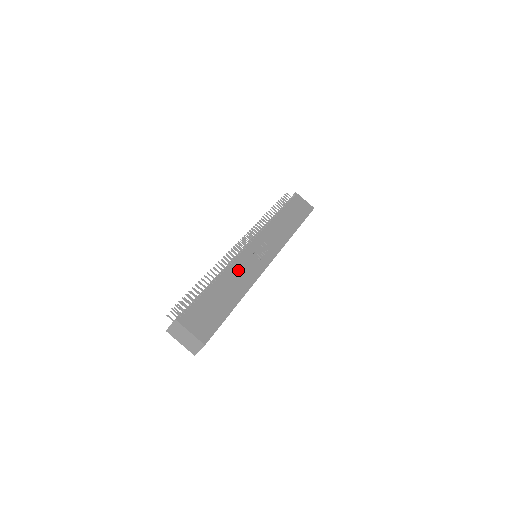
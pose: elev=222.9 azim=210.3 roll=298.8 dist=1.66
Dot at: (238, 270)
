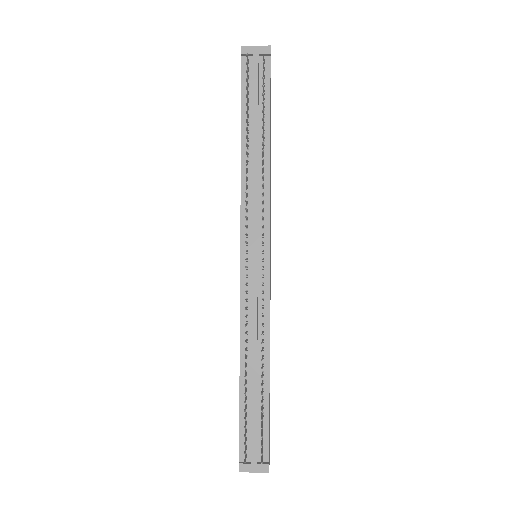
Dot at: occluded
